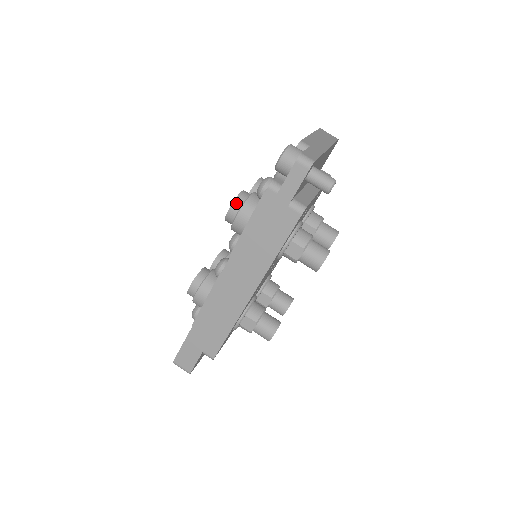
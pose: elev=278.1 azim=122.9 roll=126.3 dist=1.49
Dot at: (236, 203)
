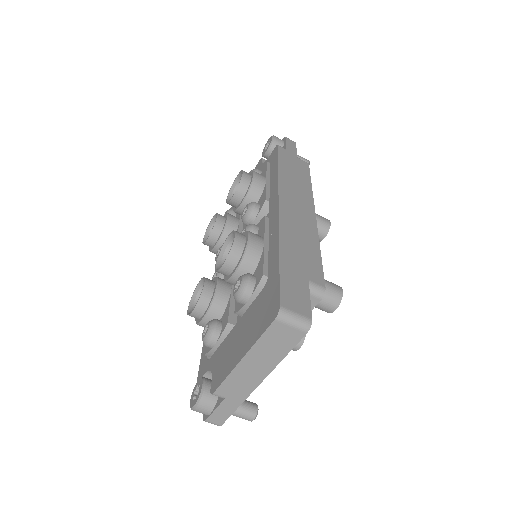
Dot at: (191, 316)
